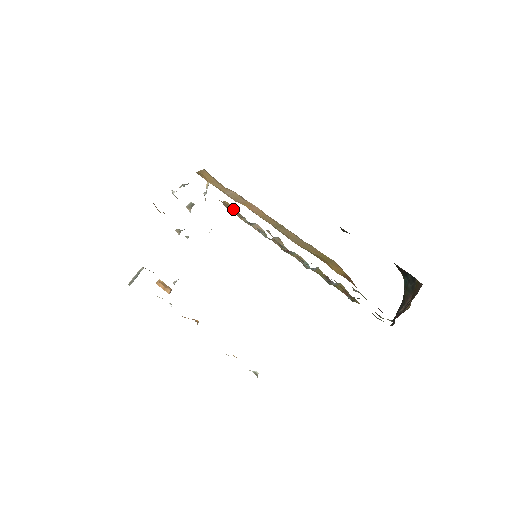
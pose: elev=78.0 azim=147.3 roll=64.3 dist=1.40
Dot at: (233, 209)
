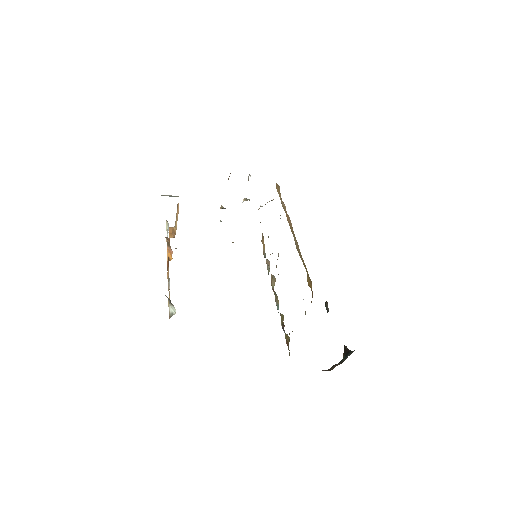
Dot at: occluded
